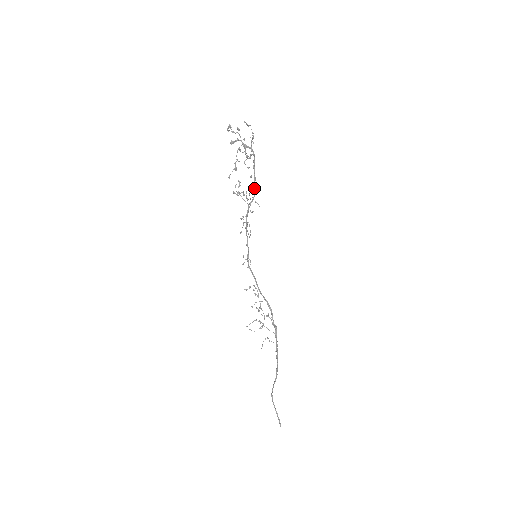
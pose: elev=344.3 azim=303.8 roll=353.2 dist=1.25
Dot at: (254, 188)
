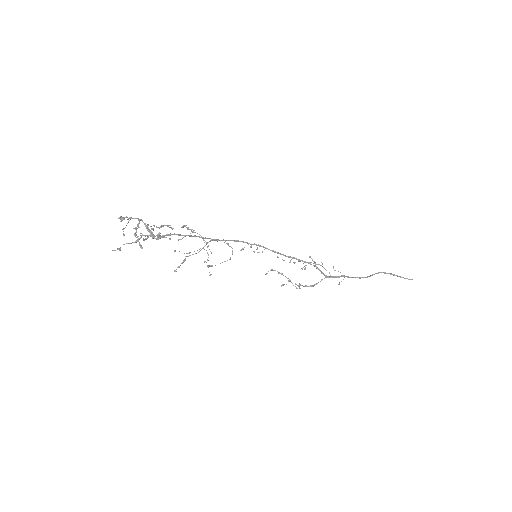
Dot at: occluded
